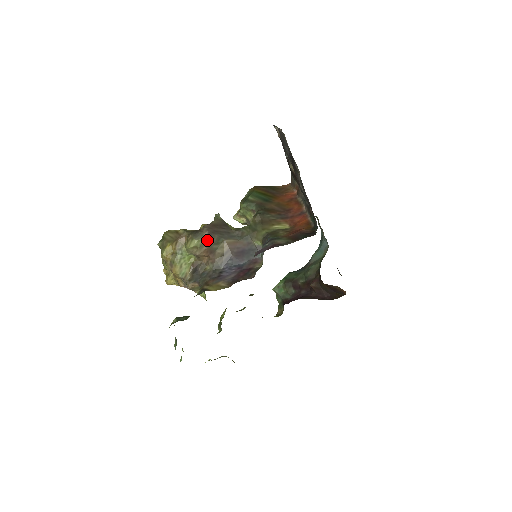
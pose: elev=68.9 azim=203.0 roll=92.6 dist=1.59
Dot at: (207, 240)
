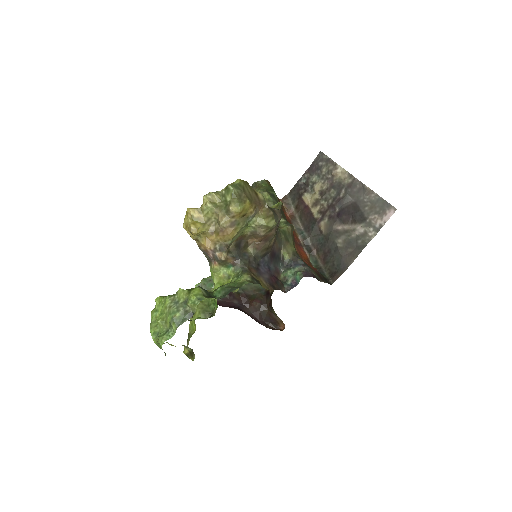
Dot at: (276, 227)
